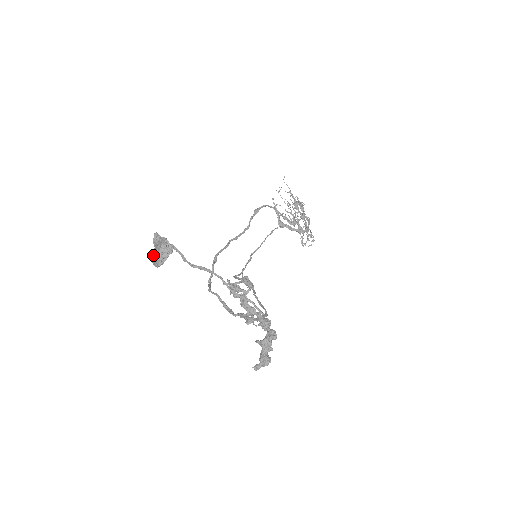
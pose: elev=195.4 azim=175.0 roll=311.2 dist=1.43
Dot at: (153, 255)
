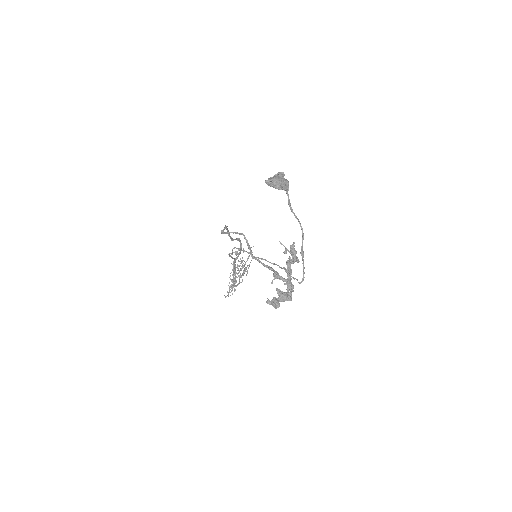
Dot at: (277, 178)
